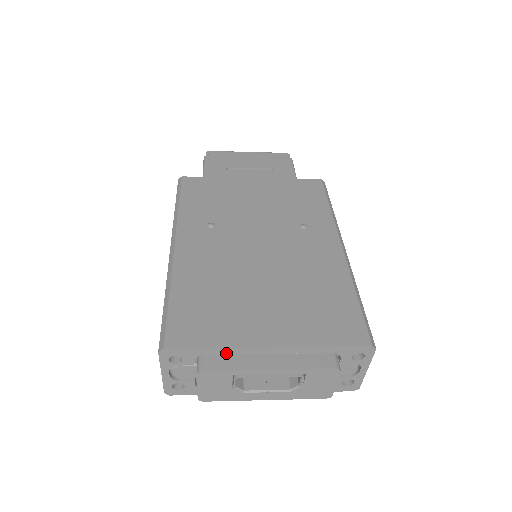
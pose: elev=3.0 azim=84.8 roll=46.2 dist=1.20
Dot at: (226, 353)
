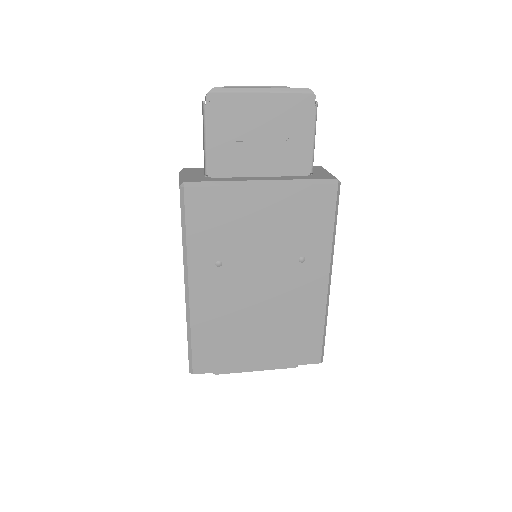
Dot at: occluded
